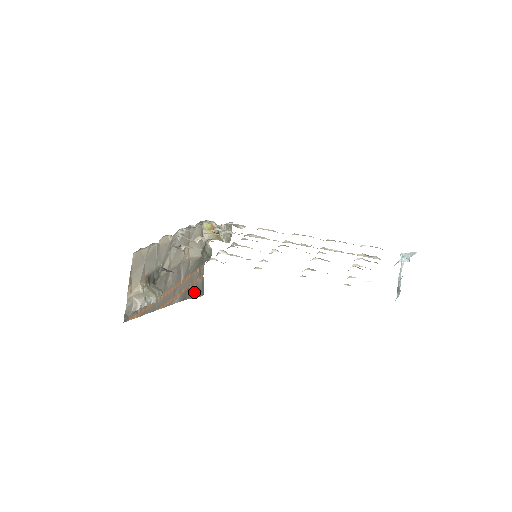
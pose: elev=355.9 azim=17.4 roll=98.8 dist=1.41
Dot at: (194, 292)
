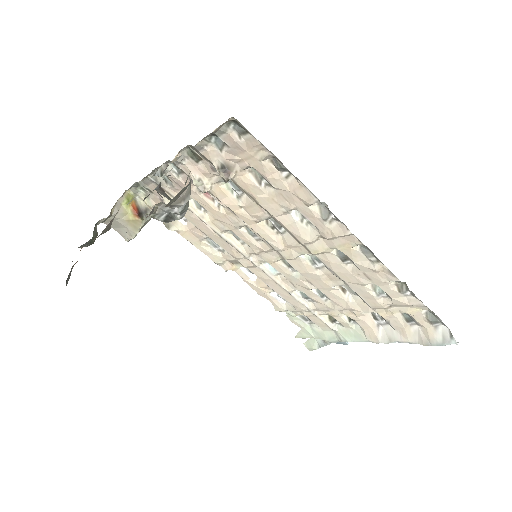
Dot at: (69, 276)
